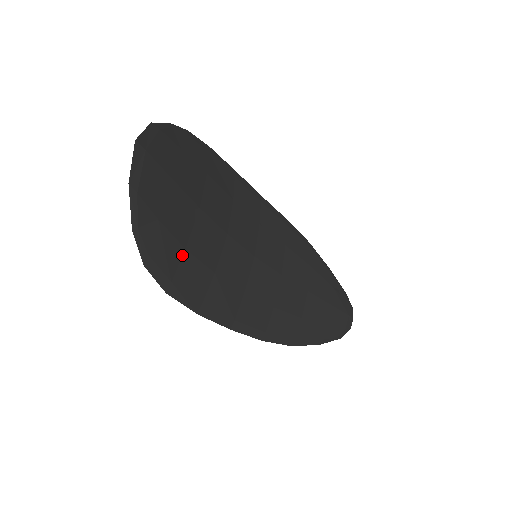
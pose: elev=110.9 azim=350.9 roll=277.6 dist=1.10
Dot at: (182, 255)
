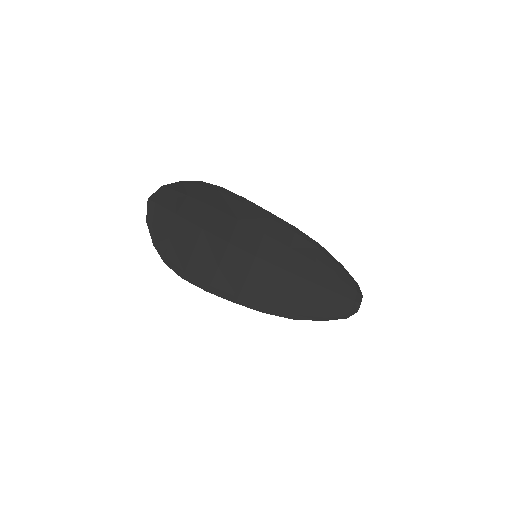
Dot at: (190, 257)
